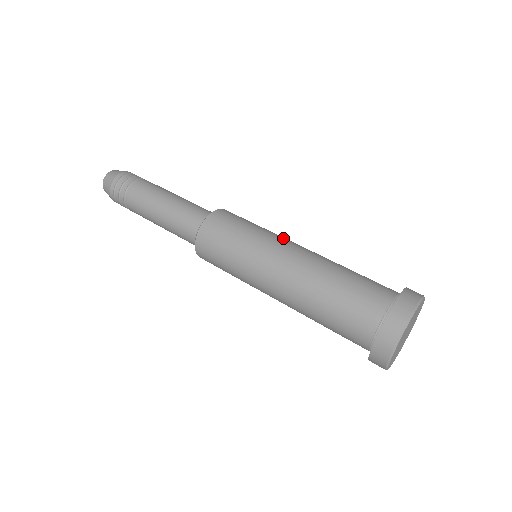
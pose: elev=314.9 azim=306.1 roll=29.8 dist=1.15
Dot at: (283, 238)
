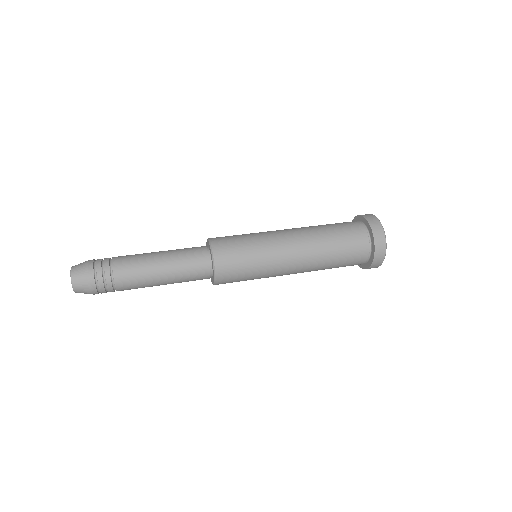
Dot at: occluded
